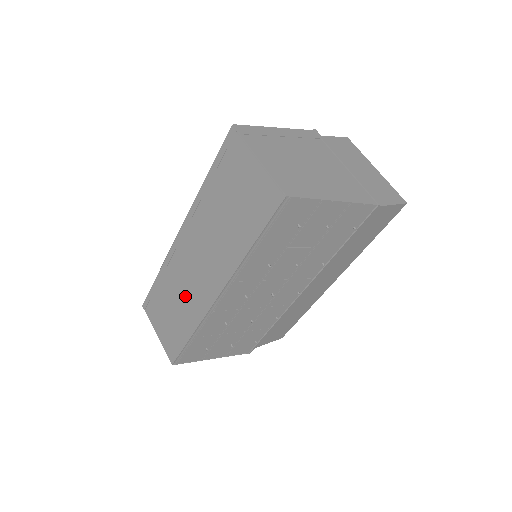
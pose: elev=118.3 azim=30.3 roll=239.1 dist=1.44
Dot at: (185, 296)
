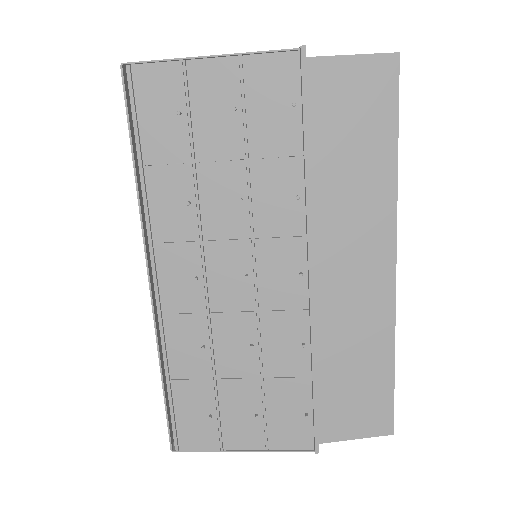
Dot at: occluded
